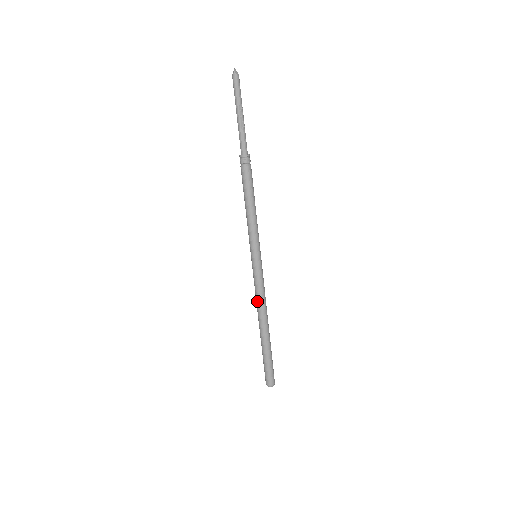
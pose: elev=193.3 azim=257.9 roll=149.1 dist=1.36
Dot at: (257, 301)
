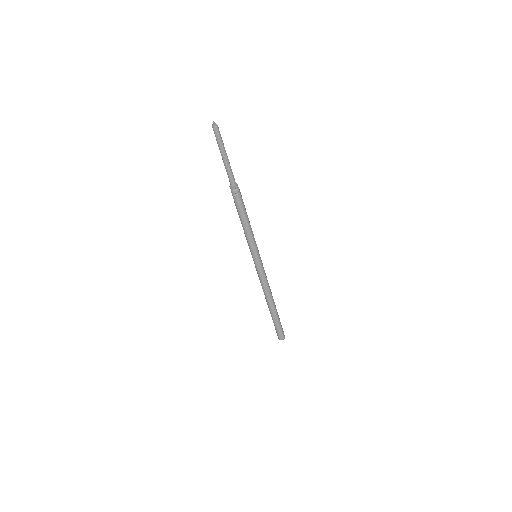
Dot at: (262, 287)
